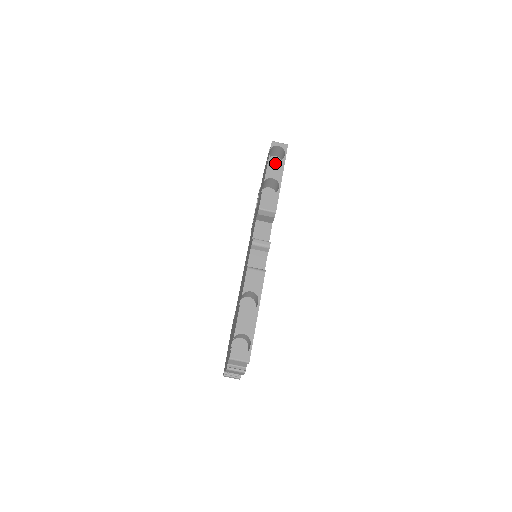
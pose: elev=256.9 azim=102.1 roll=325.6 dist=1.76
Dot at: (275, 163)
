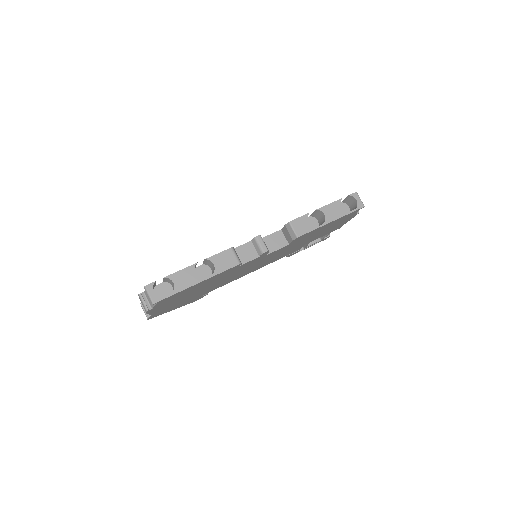
Dot at: (339, 207)
